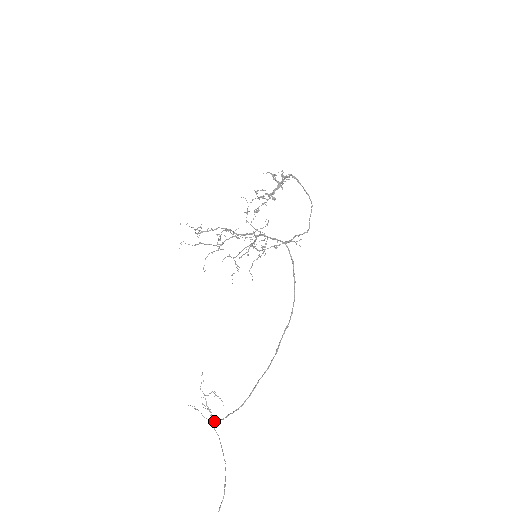
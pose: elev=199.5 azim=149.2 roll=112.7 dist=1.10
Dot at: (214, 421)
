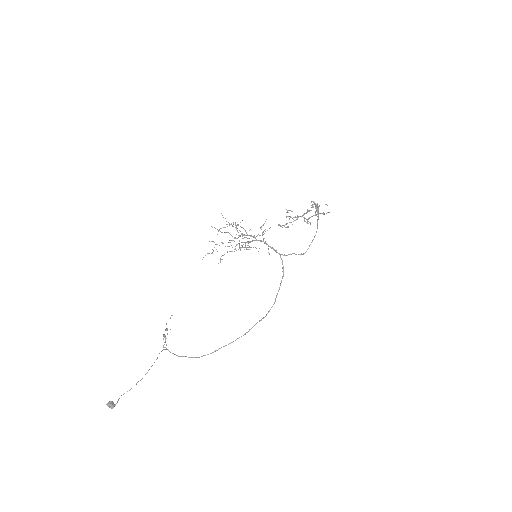
Dot at: (170, 352)
